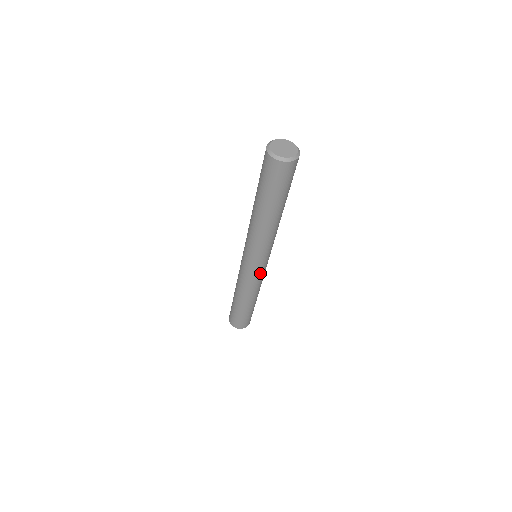
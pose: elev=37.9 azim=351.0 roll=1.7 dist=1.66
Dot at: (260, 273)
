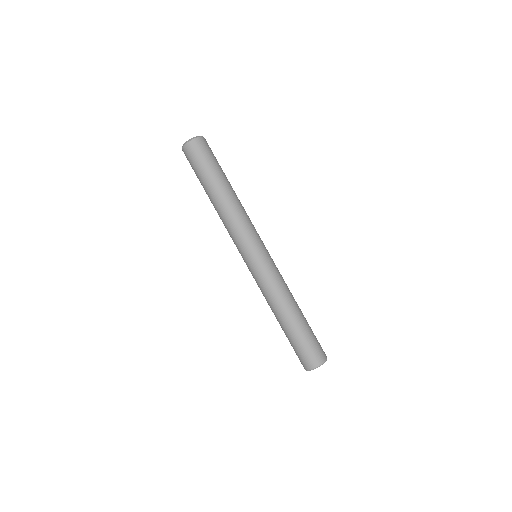
Dot at: (273, 261)
